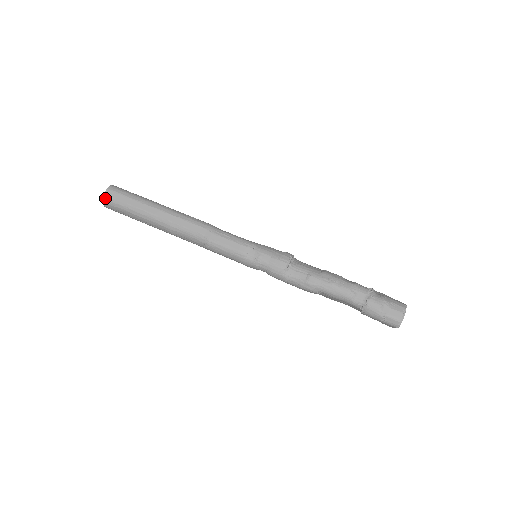
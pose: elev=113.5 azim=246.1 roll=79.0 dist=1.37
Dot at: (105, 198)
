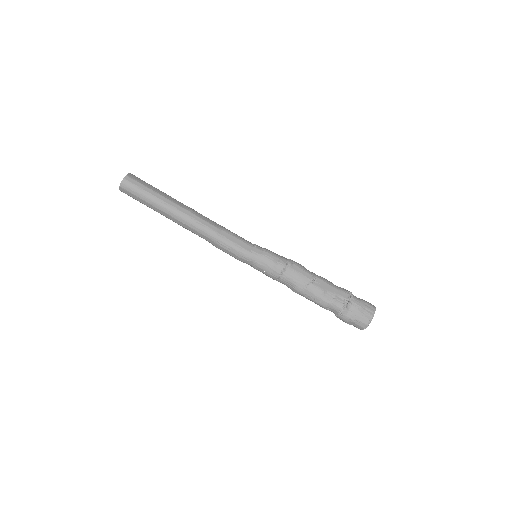
Dot at: occluded
